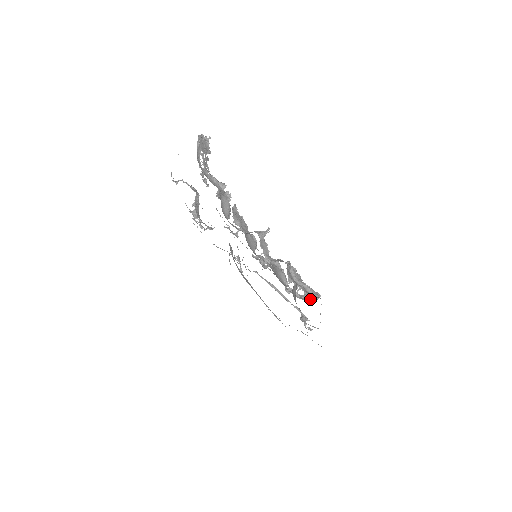
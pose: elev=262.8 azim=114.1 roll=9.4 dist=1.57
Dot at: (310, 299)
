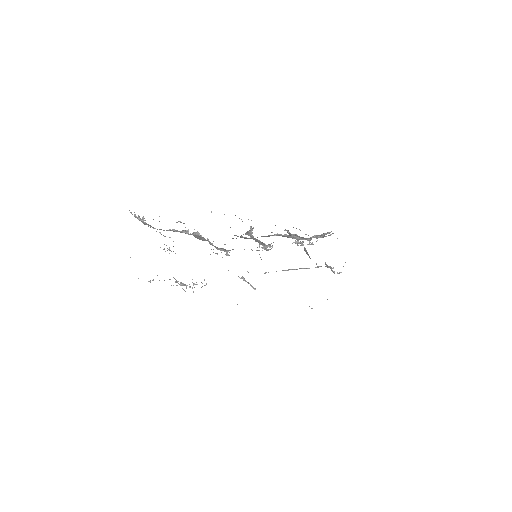
Dot at: (324, 235)
